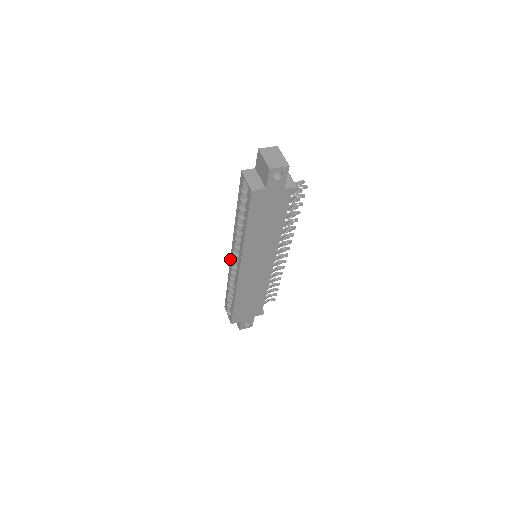
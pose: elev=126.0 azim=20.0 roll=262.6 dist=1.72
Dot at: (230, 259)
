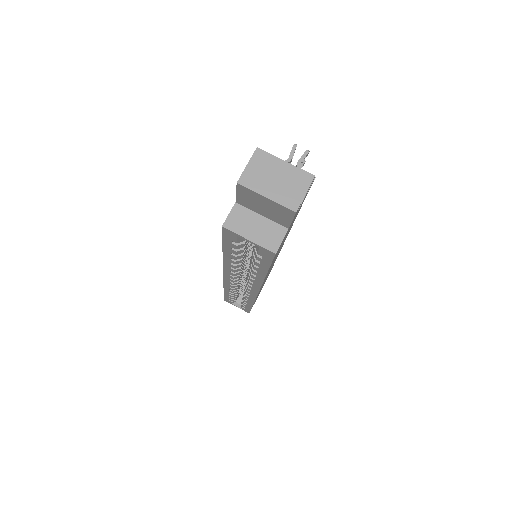
Dot at: (223, 281)
